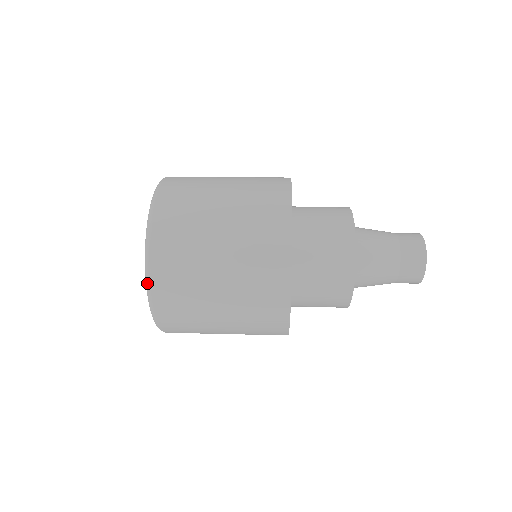
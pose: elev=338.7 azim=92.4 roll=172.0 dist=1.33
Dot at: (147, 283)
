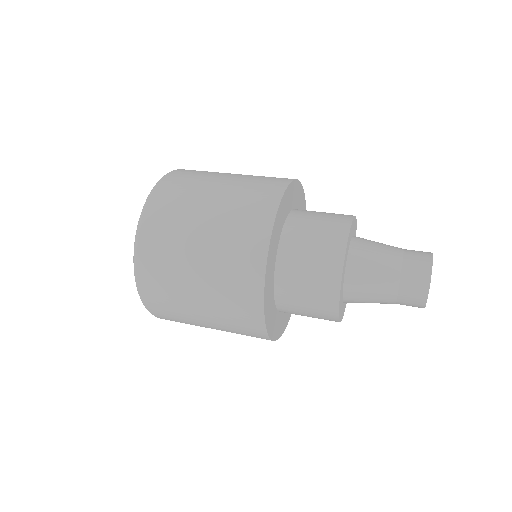
Dot at: (144, 205)
